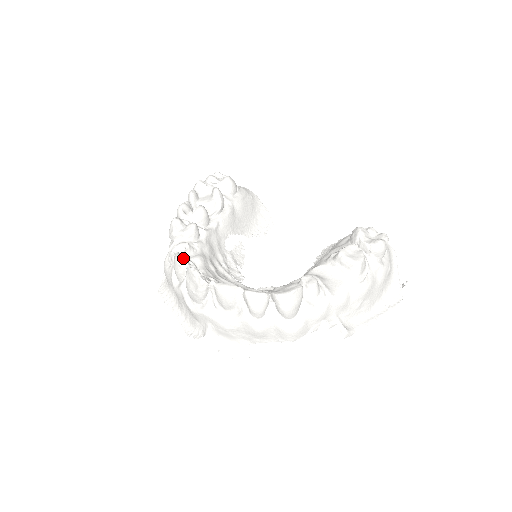
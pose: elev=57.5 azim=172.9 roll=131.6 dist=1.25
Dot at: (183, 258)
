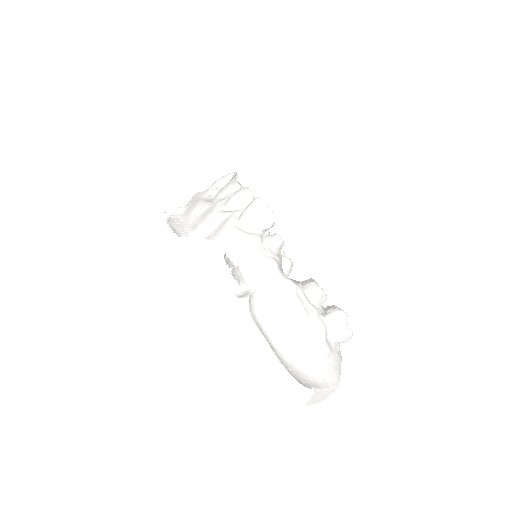
Dot at: occluded
